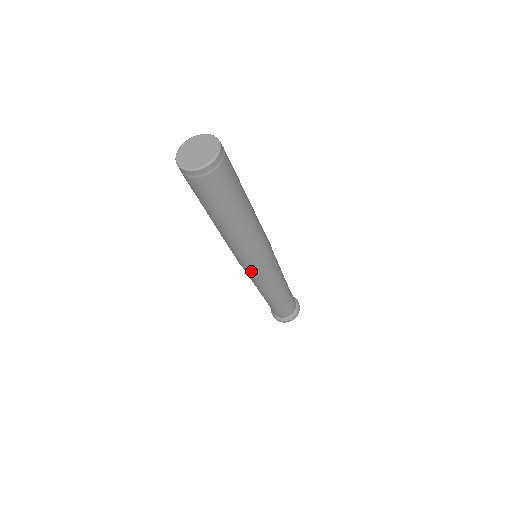
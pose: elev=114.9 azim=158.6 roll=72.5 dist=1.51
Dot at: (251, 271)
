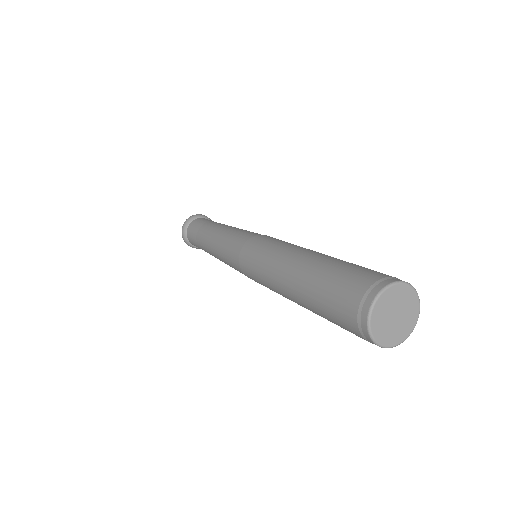
Dot at: occluded
